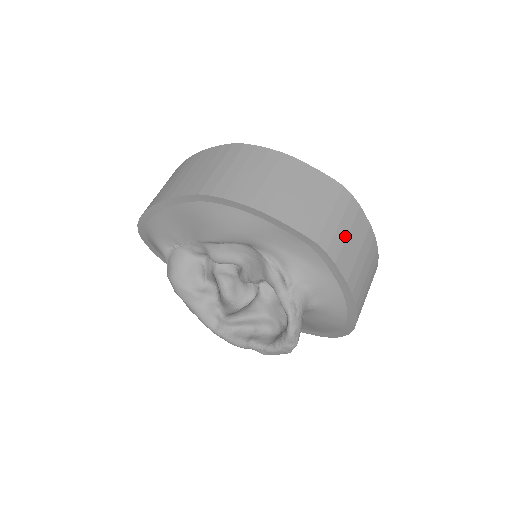
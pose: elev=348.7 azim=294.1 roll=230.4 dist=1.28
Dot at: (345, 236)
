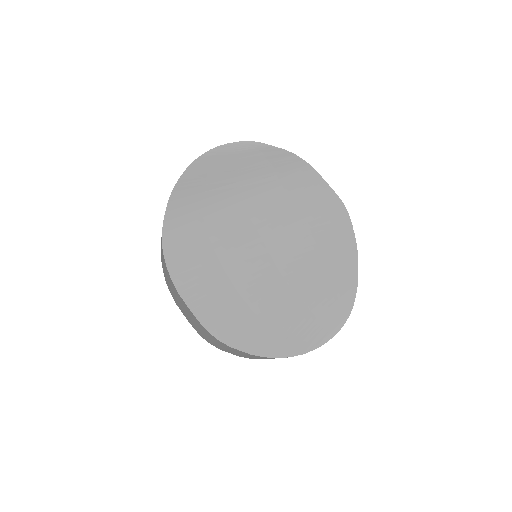
Dot at: (223, 348)
